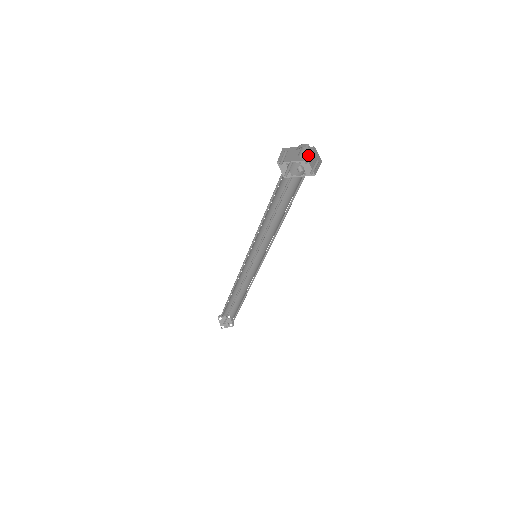
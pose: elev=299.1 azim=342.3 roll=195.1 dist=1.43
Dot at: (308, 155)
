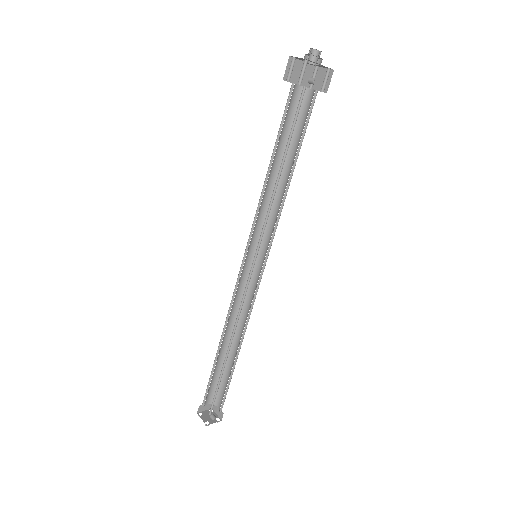
Dot at: (313, 76)
